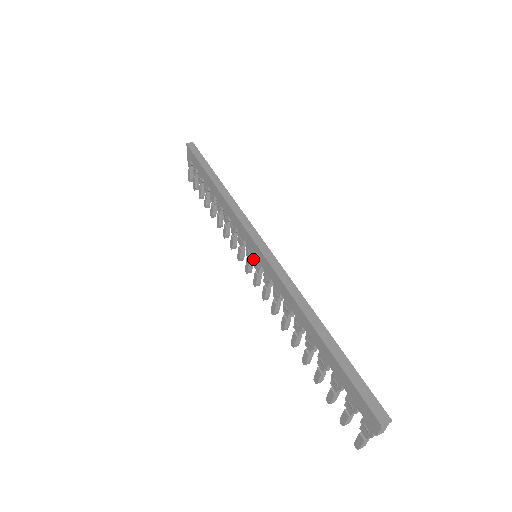
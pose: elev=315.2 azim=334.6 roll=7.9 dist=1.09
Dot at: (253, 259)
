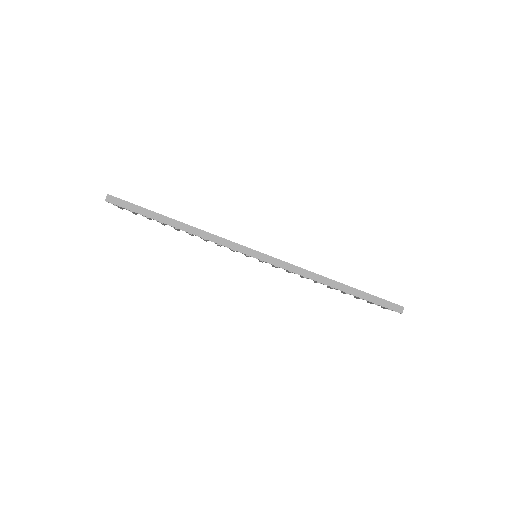
Dot at: occluded
